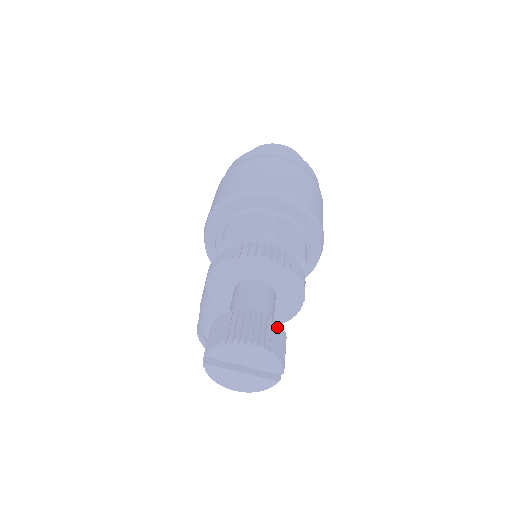
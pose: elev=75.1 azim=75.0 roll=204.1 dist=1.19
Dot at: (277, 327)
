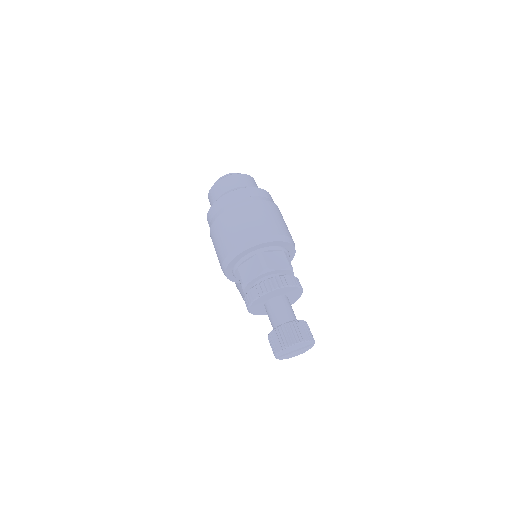
Dot at: (300, 323)
